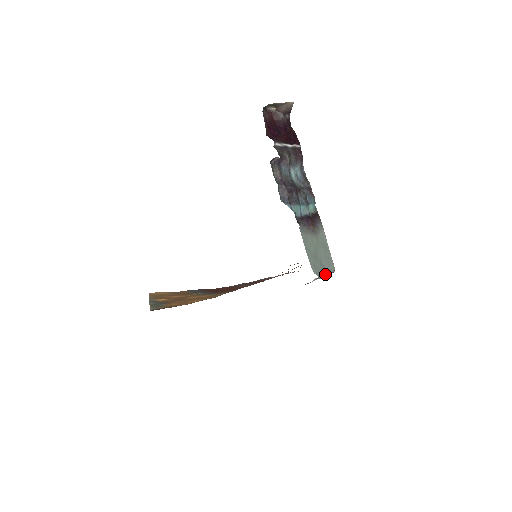
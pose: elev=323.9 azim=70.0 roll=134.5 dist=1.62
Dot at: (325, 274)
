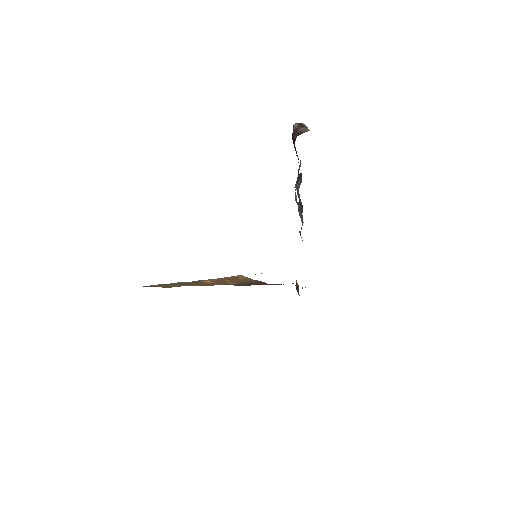
Dot at: occluded
